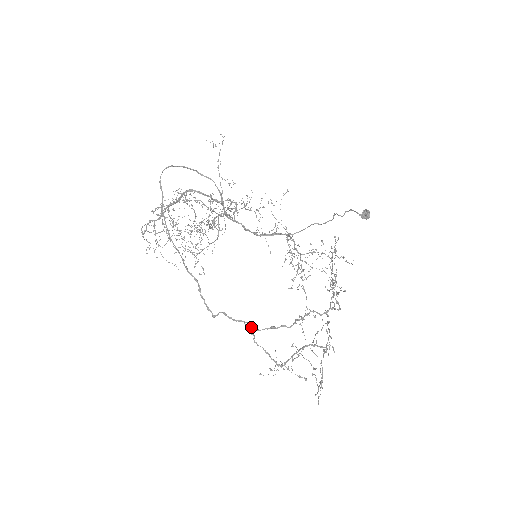
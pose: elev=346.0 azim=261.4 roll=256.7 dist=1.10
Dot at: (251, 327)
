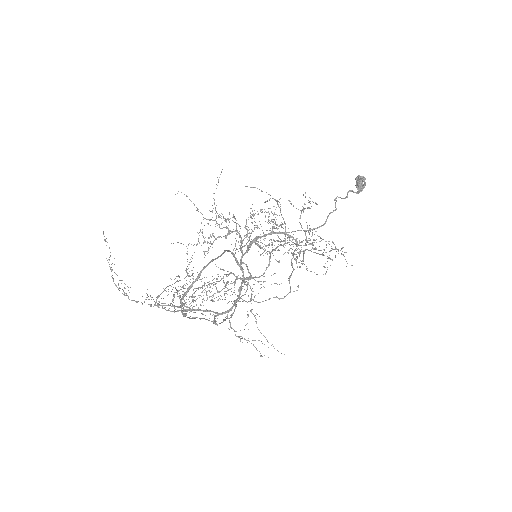
Dot at: occluded
